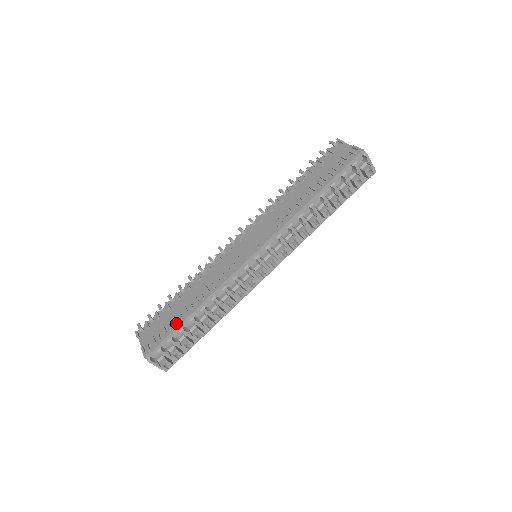
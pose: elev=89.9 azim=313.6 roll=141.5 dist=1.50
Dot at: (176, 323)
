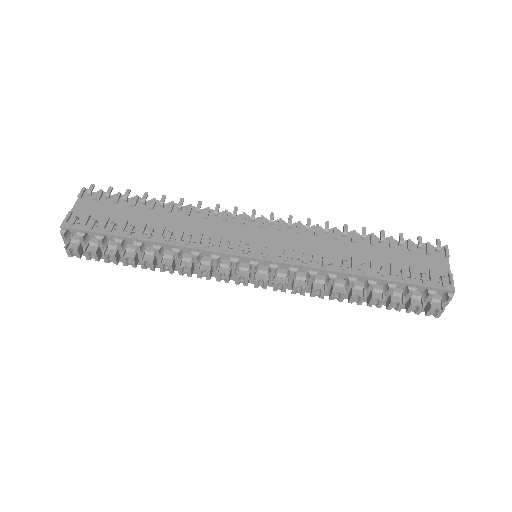
Dot at: (121, 231)
